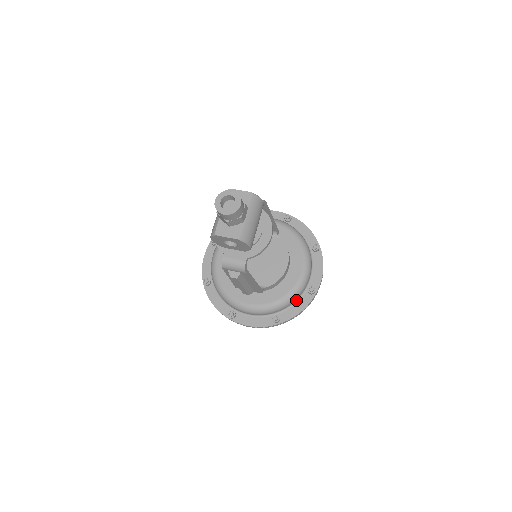
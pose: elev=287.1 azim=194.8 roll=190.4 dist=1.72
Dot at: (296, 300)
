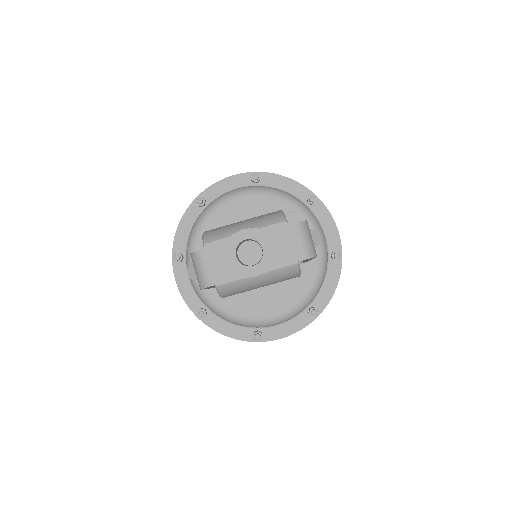
Dot at: occluded
